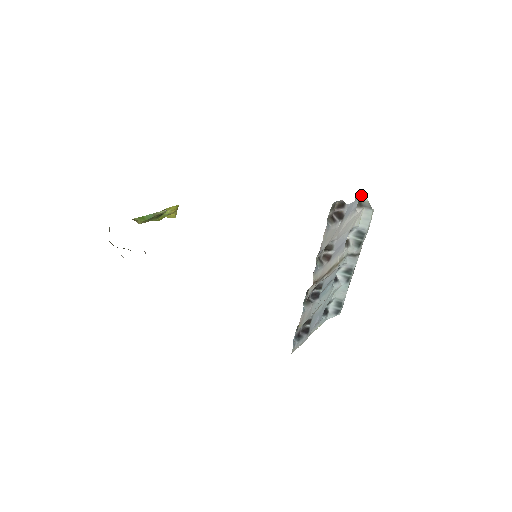
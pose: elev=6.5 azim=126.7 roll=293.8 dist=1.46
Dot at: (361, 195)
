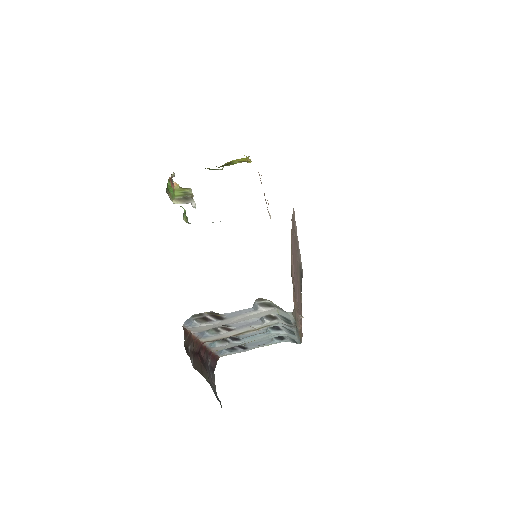
Dot at: (268, 300)
